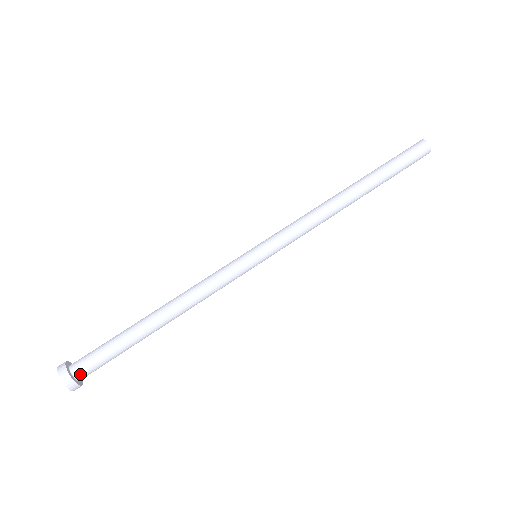
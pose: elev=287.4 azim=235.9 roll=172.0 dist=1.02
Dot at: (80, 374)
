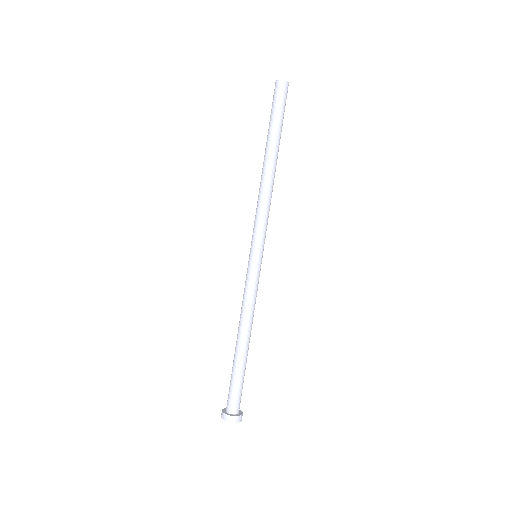
Dot at: (231, 409)
